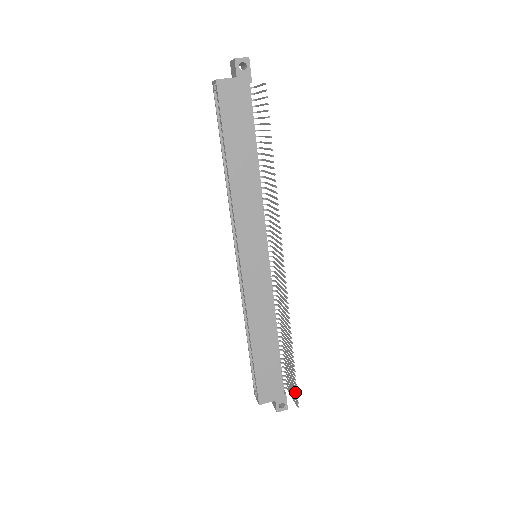
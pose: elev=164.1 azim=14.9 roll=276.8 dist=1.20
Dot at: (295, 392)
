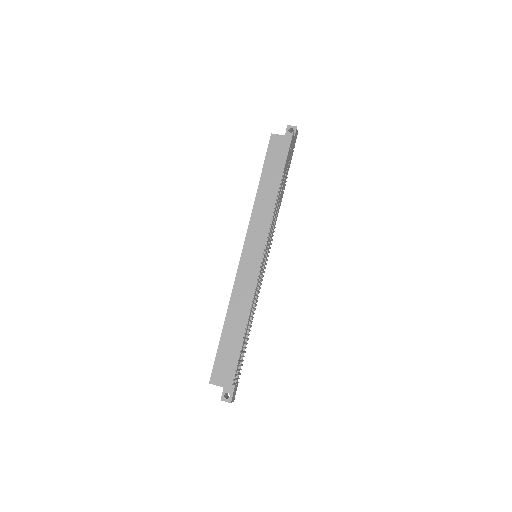
Dot at: (236, 370)
